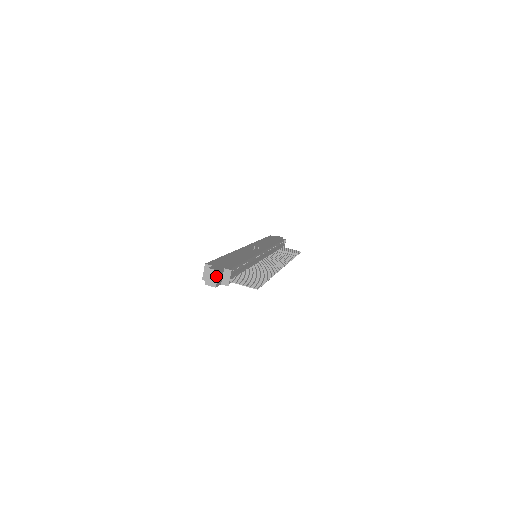
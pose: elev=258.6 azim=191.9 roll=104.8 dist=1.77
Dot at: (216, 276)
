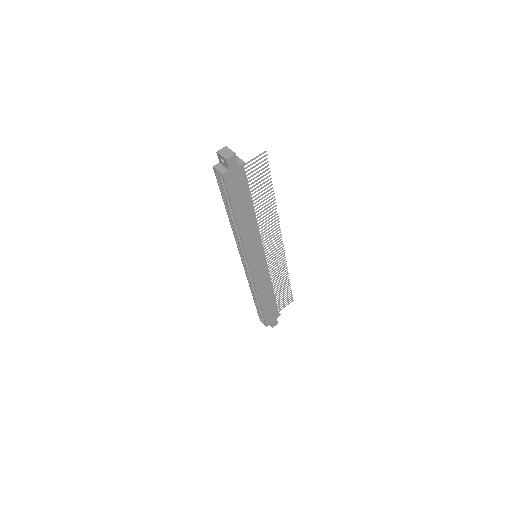
Dot at: (227, 149)
